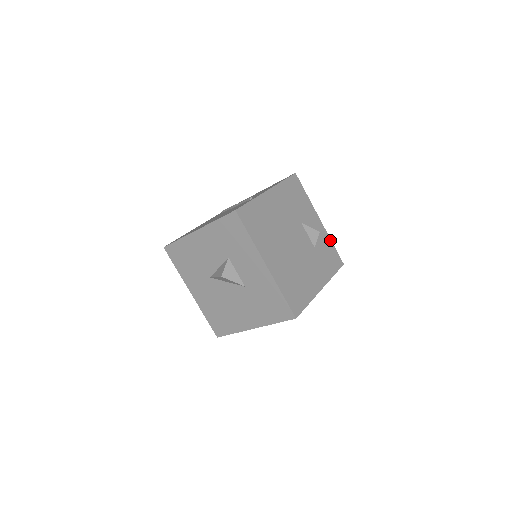
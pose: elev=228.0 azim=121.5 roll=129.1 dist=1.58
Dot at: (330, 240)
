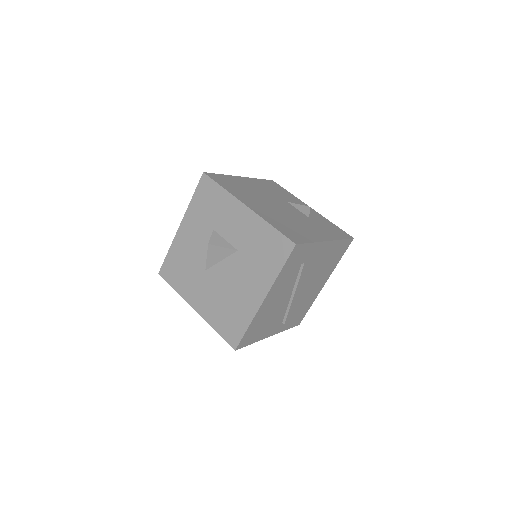
Dot at: (329, 221)
